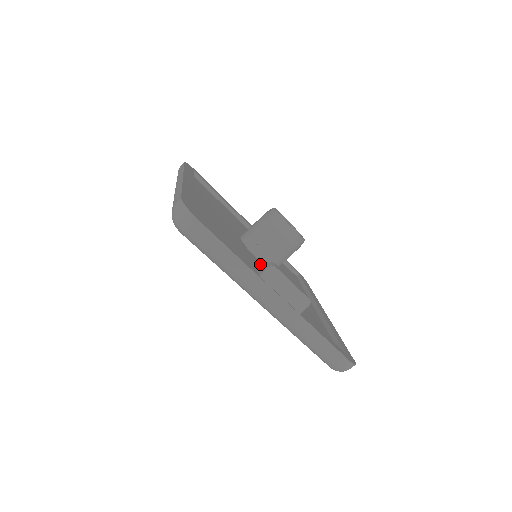
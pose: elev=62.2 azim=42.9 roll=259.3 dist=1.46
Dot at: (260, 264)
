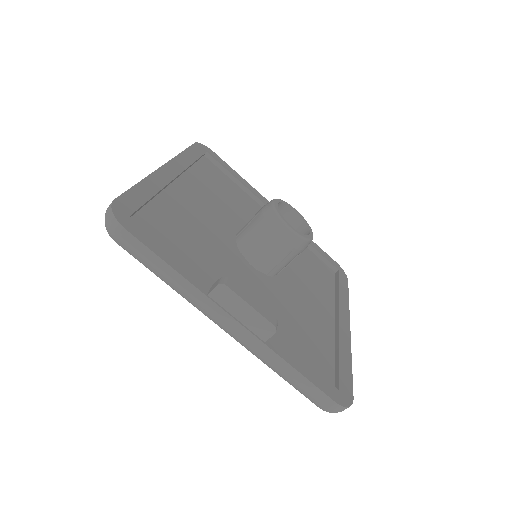
Dot at: (248, 269)
